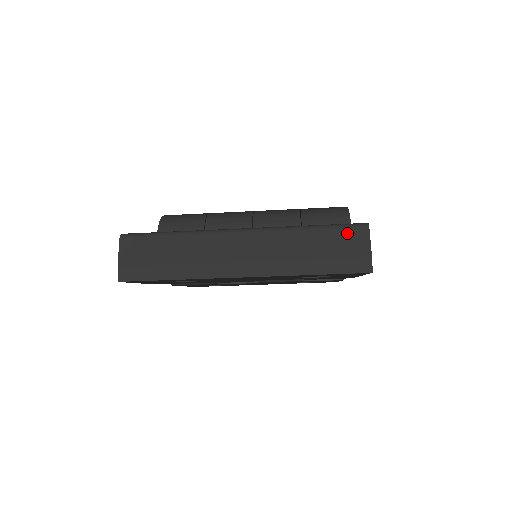
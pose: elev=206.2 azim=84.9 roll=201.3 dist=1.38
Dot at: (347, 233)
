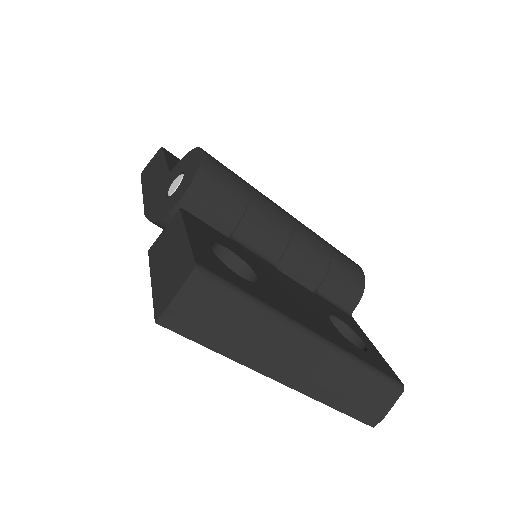
Dot at: (386, 389)
